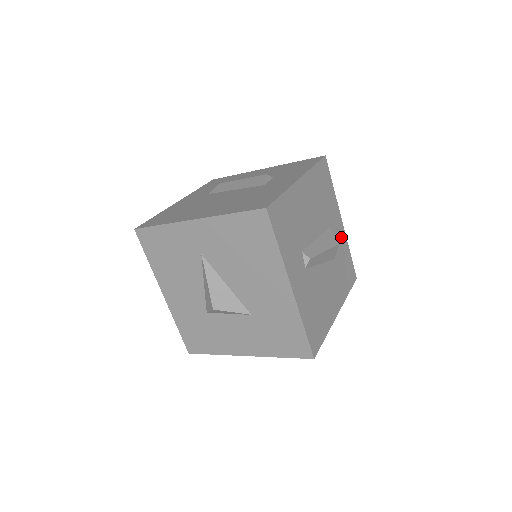
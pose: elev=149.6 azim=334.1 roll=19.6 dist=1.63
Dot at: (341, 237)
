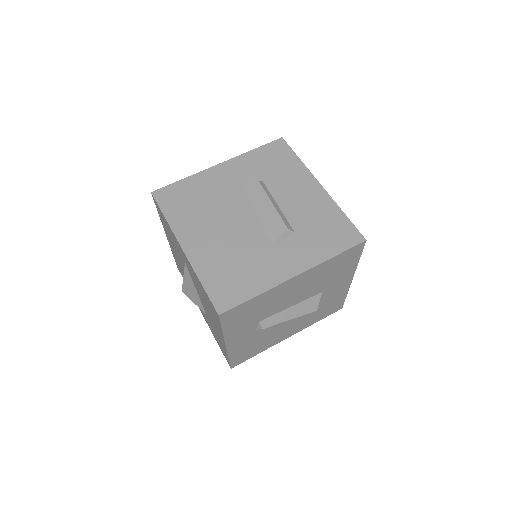
Dot at: (339, 291)
